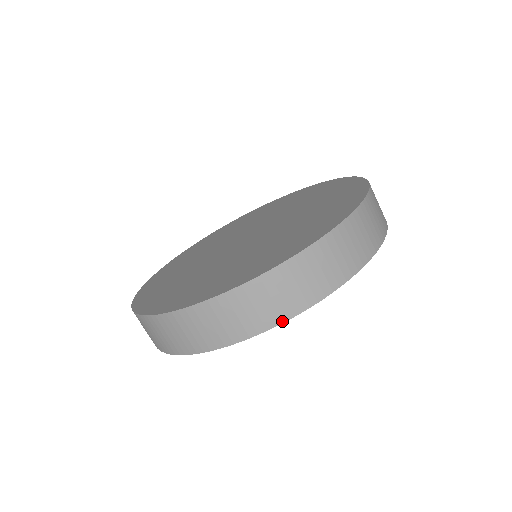
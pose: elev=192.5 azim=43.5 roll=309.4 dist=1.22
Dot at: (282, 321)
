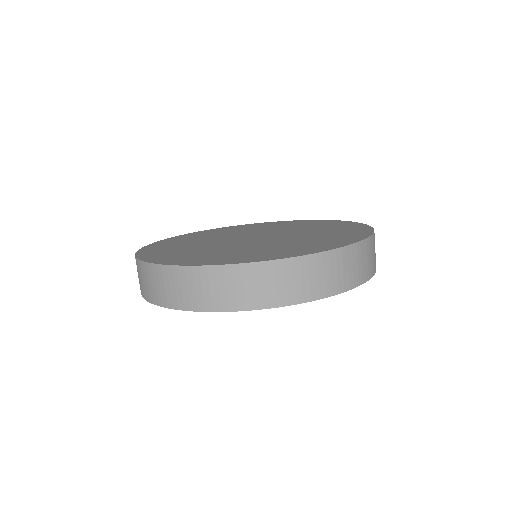
Dot at: (343, 291)
